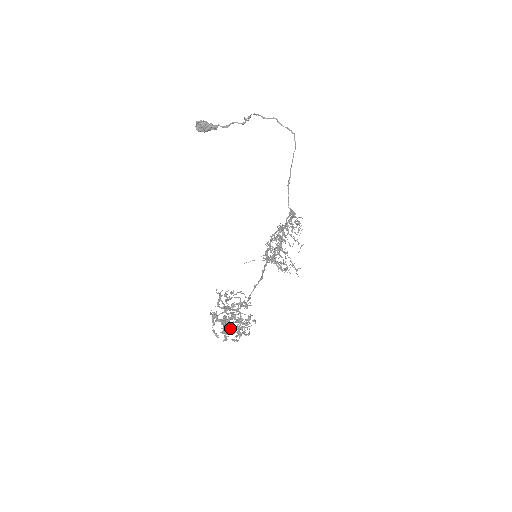
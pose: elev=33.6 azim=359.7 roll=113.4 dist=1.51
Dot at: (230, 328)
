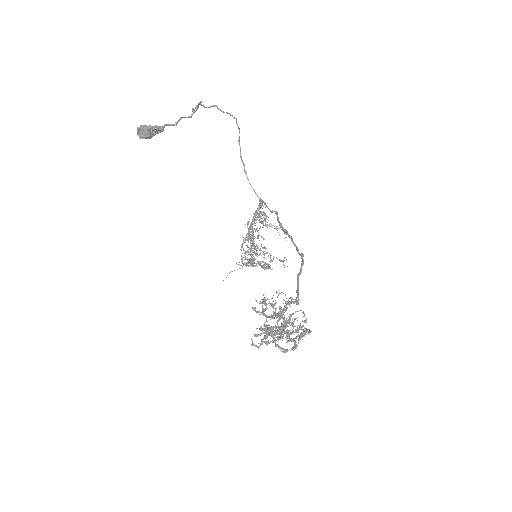
Dot at: (294, 332)
